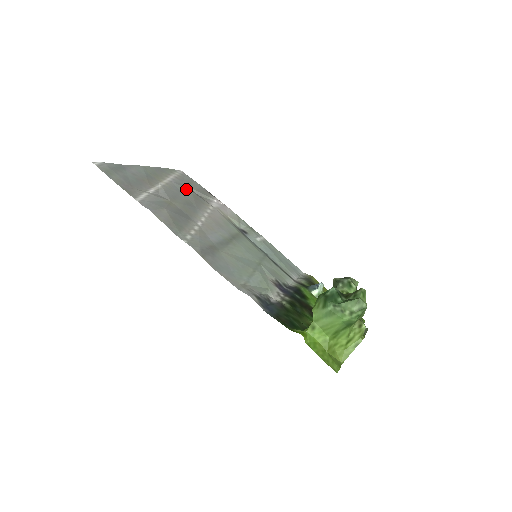
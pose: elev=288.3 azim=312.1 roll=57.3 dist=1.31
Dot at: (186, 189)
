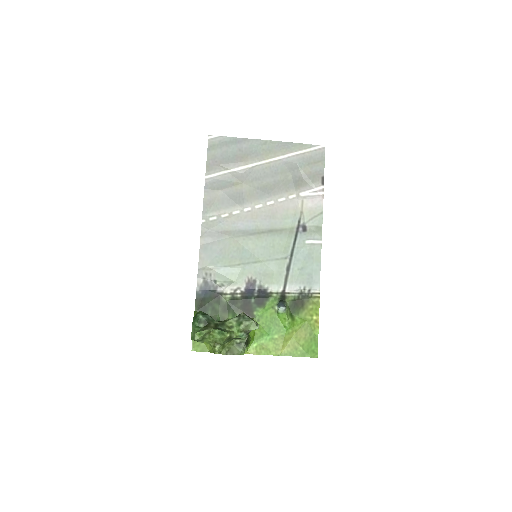
Dot at: (287, 171)
